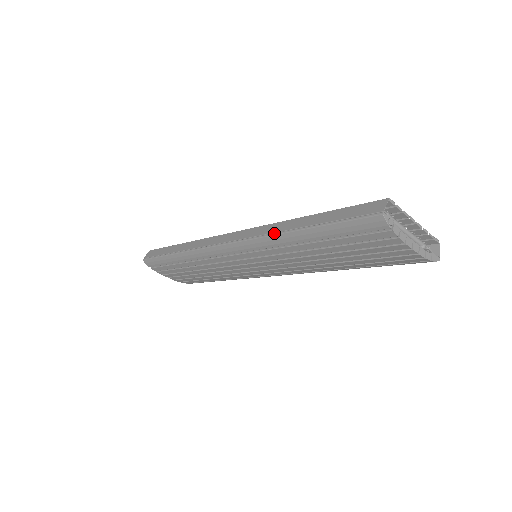
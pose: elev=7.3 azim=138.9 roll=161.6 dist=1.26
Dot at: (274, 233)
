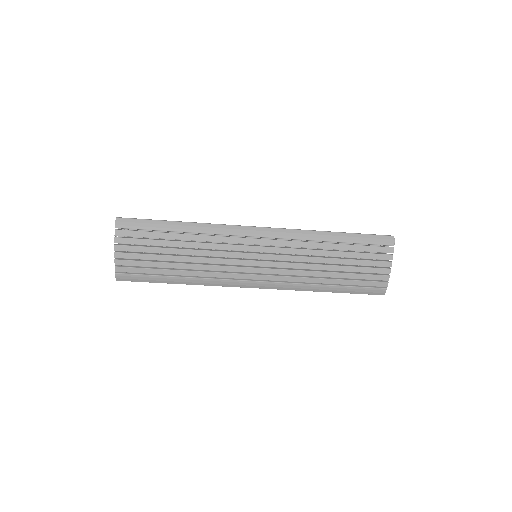
Dot at: (312, 230)
